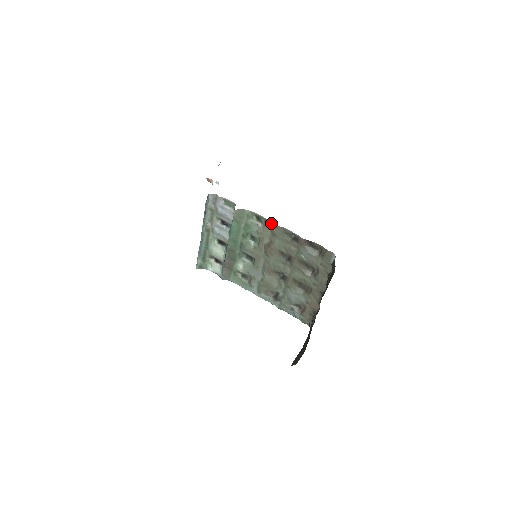
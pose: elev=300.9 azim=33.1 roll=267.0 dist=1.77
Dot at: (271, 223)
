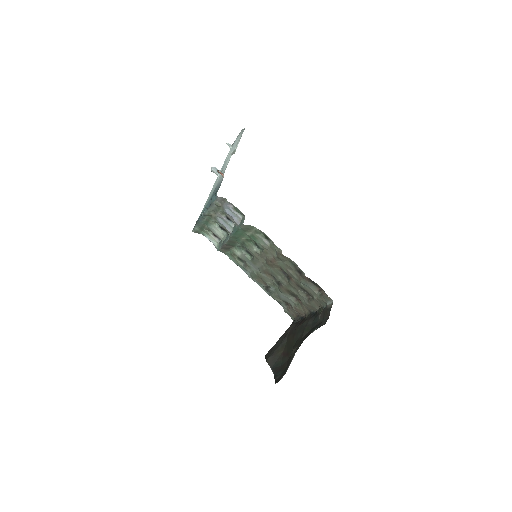
Dot at: (279, 249)
